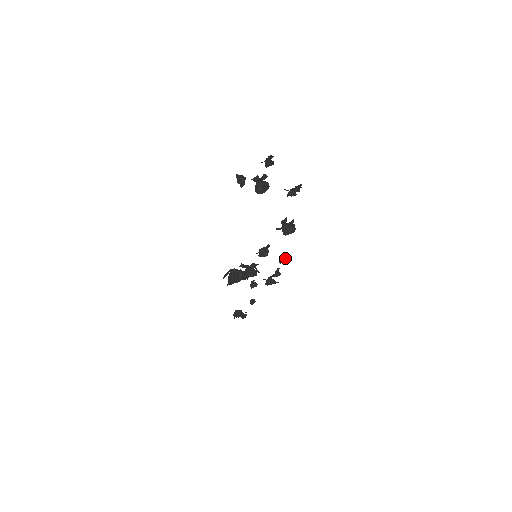
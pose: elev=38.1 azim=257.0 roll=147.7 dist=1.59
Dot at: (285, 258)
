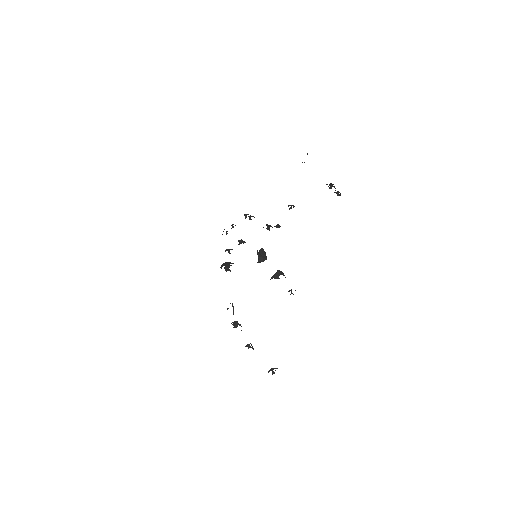
Dot at: occluded
